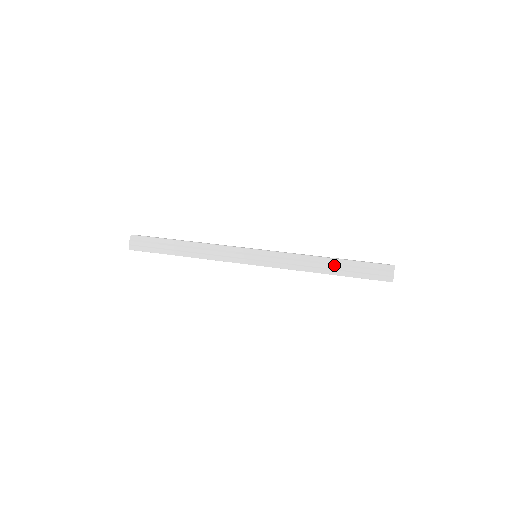
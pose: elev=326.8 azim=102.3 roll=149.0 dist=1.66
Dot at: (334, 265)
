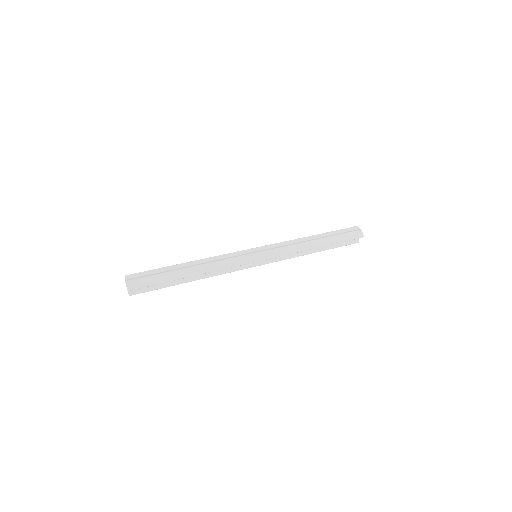
Dot at: (321, 238)
